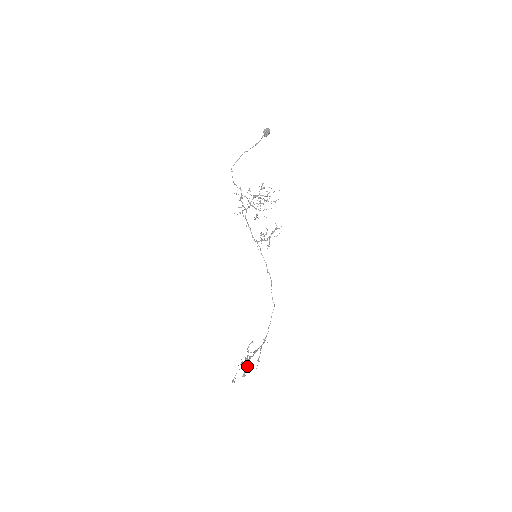
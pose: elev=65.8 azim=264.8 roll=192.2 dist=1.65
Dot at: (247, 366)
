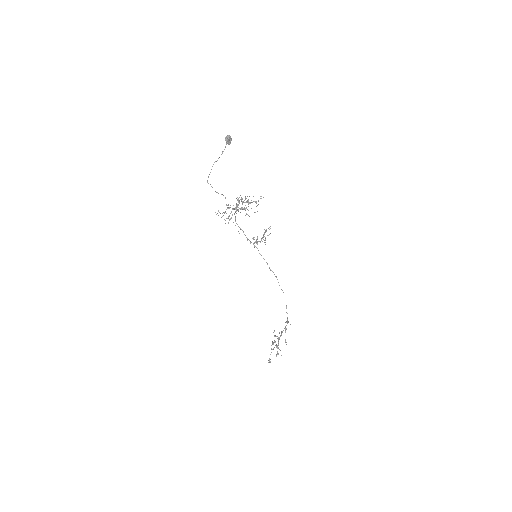
Dot at: occluded
